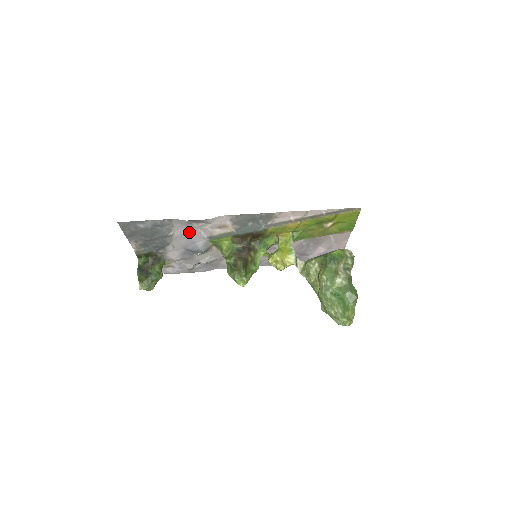
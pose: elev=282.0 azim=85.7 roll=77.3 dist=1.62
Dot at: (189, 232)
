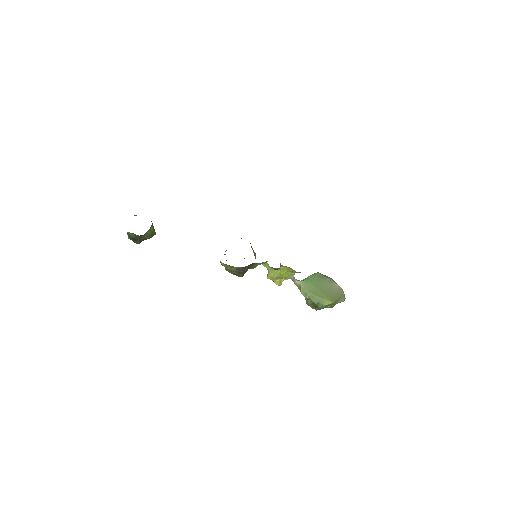
Dot at: occluded
